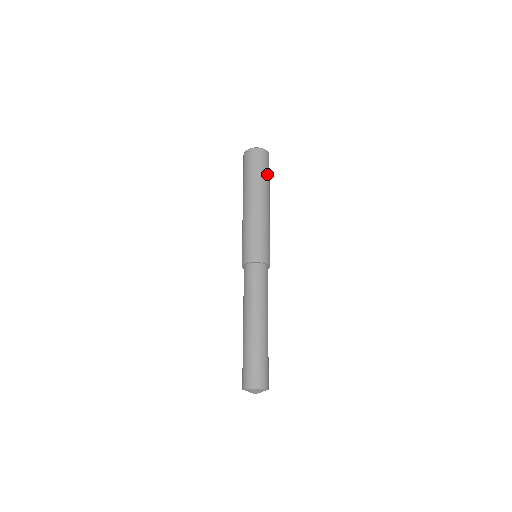
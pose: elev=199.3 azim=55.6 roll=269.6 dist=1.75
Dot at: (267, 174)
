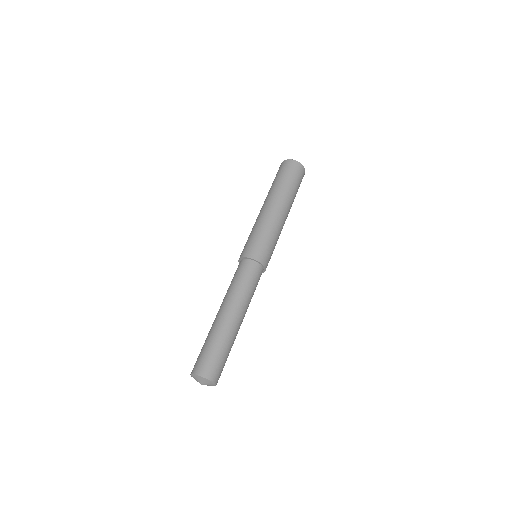
Dot at: (291, 182)
